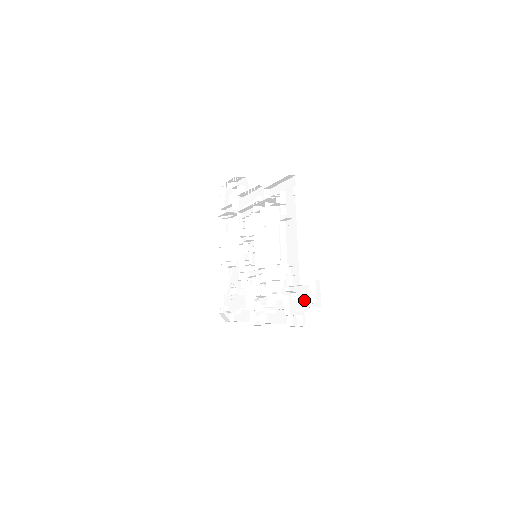
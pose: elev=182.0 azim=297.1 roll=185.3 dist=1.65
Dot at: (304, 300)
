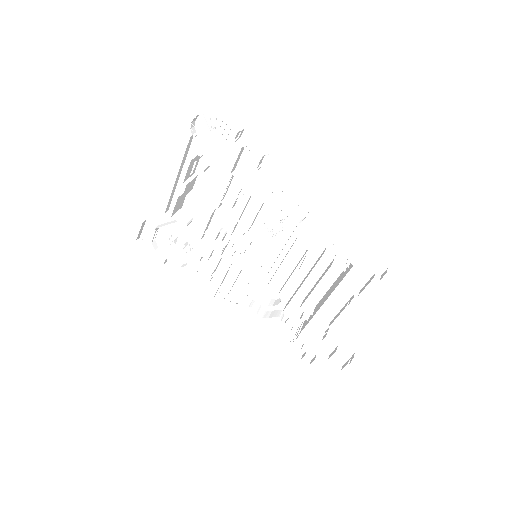
Dot at: (323, 349)
